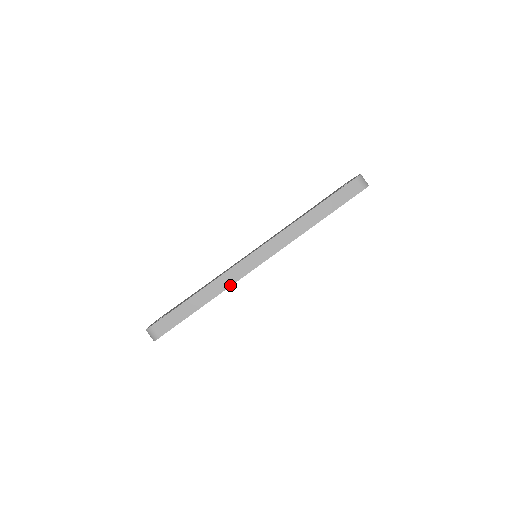
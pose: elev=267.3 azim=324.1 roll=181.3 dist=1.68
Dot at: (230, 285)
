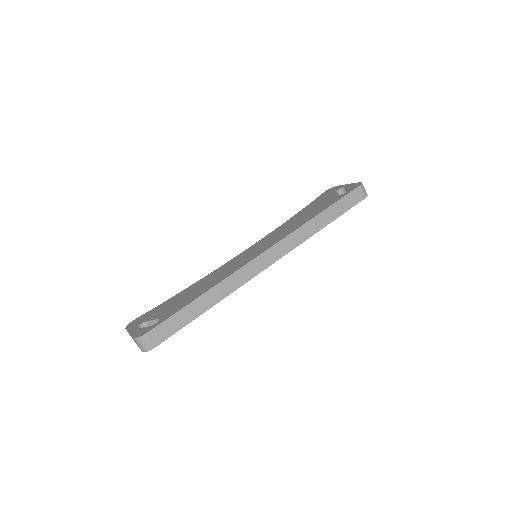
Dot at: (238, 287)
